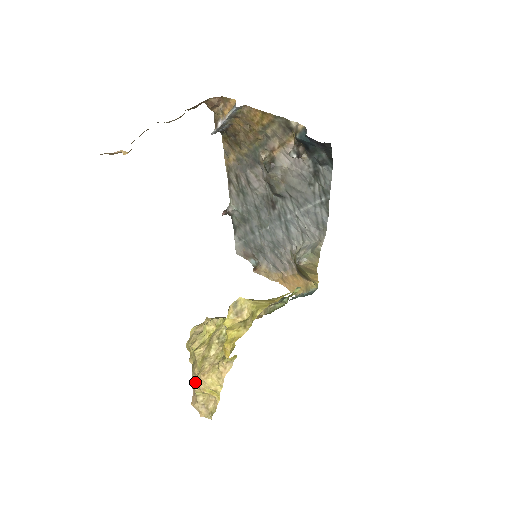
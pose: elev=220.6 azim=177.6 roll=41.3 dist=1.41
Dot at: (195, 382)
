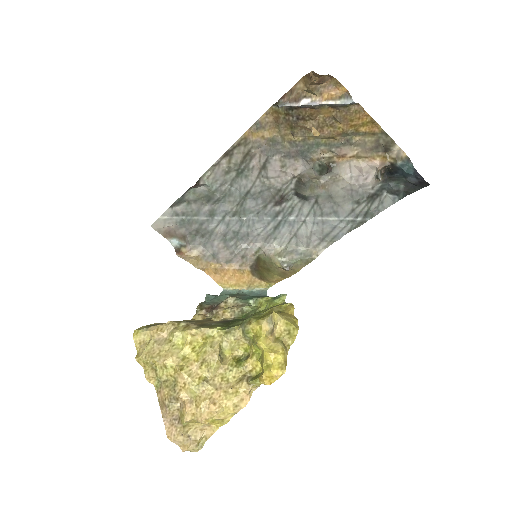
Dot at: (191, 412)
